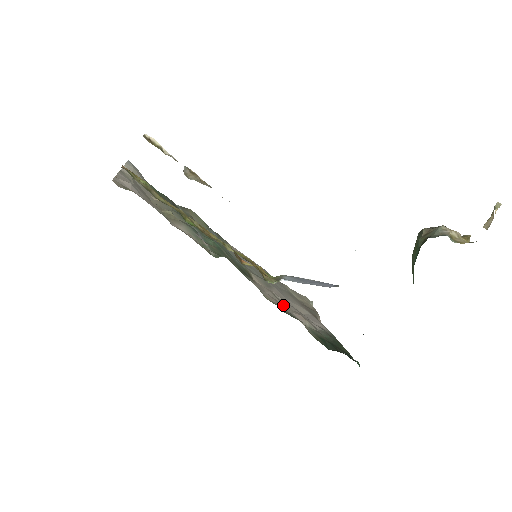
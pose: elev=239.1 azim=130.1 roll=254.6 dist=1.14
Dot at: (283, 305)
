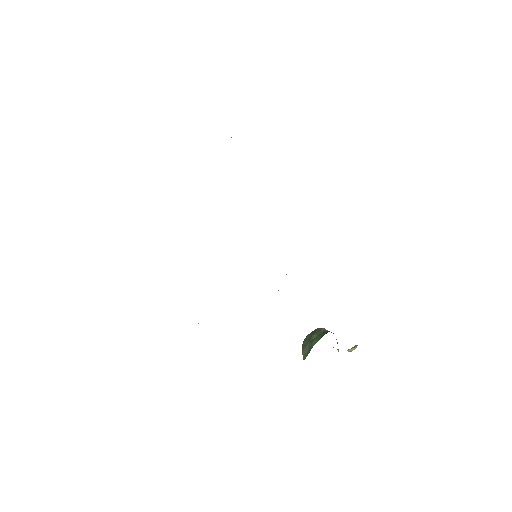
Dot at: occluded
